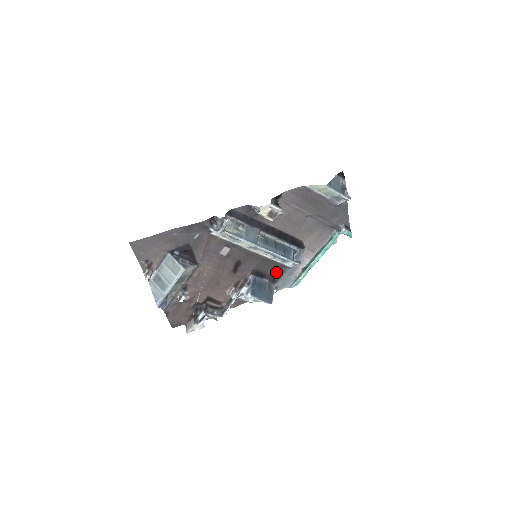
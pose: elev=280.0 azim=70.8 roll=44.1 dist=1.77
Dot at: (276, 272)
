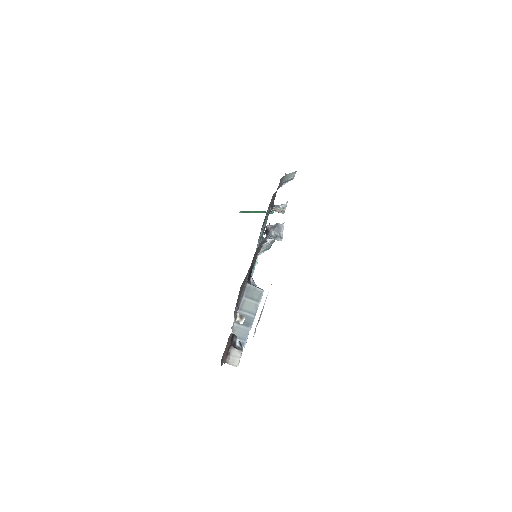
Dot at: occluded
